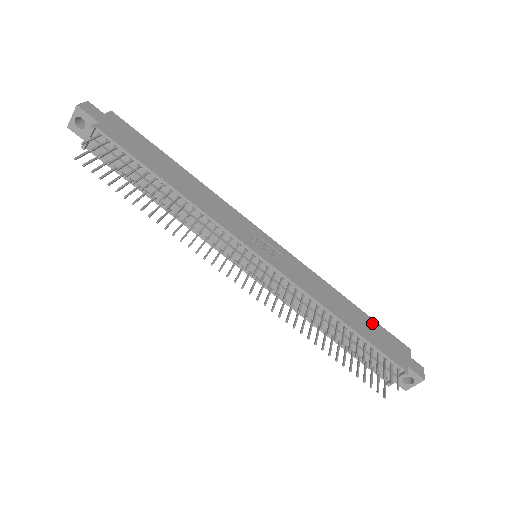
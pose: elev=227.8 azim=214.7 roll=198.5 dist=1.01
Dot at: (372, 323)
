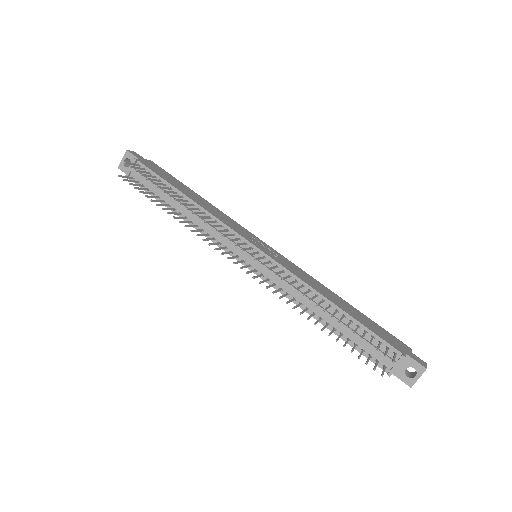
Dot at: (368, 319)
